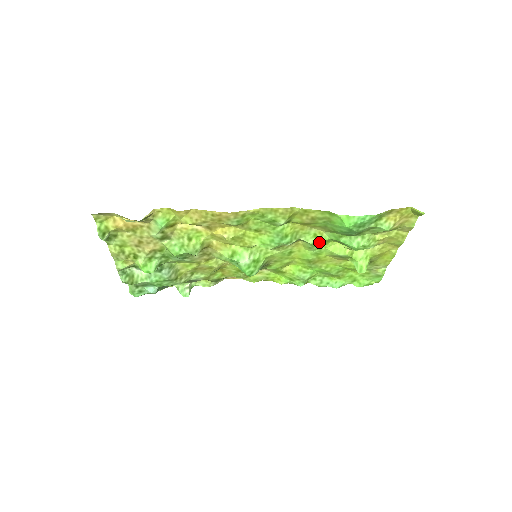
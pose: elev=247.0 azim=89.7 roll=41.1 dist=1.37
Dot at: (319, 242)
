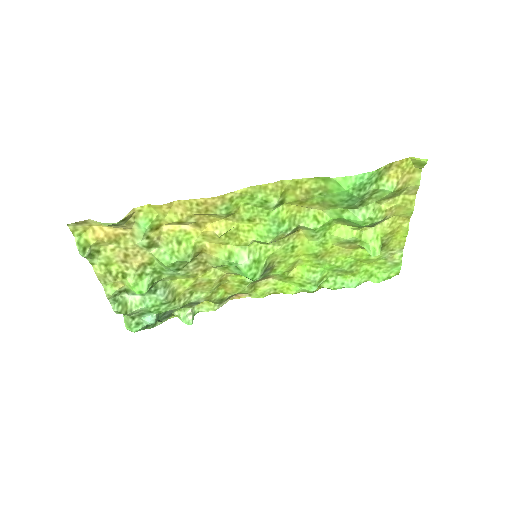
Dot at: (321, 225)
